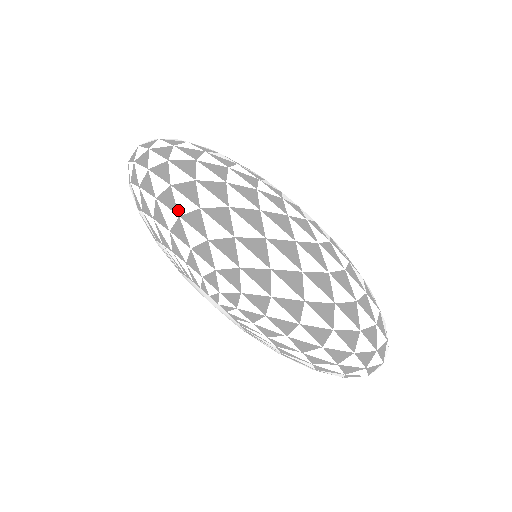
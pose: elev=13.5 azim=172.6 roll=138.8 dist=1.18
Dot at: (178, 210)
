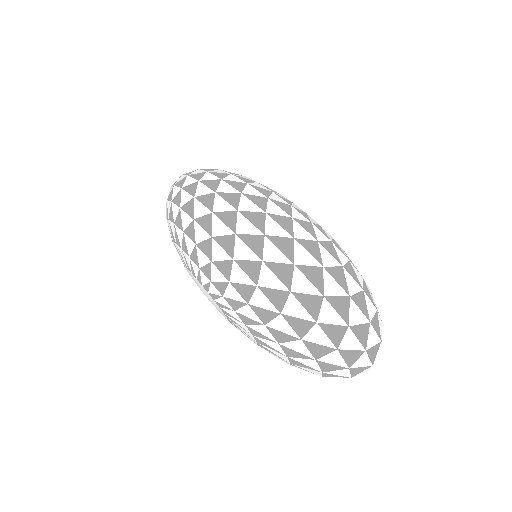
Dot at: (181, 203)
